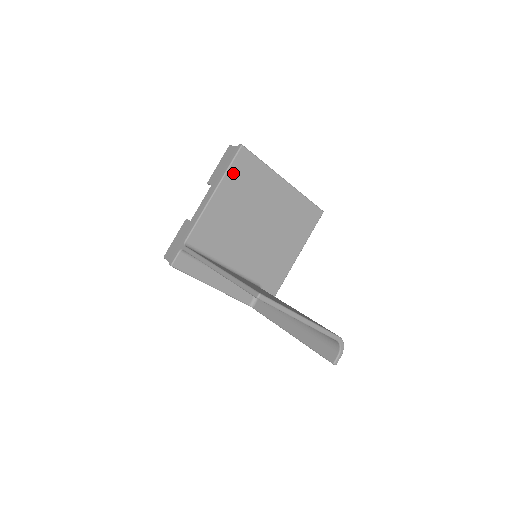
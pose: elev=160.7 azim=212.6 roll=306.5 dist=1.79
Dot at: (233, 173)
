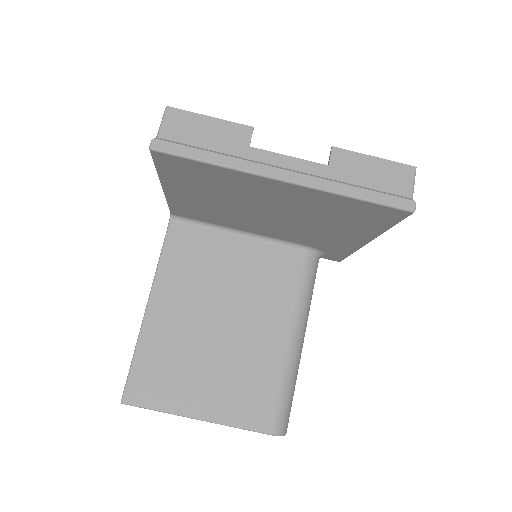
Dot at: (169, 174)
